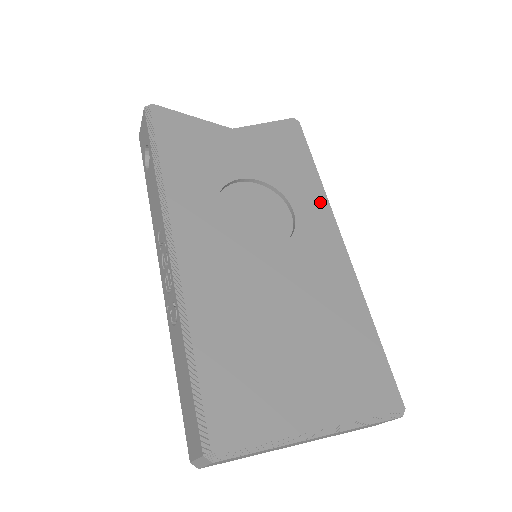
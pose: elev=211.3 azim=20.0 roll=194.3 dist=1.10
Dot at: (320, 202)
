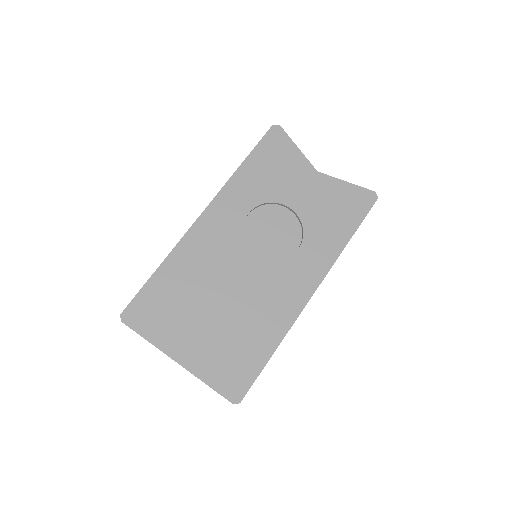
Dot at: (325, 257)
